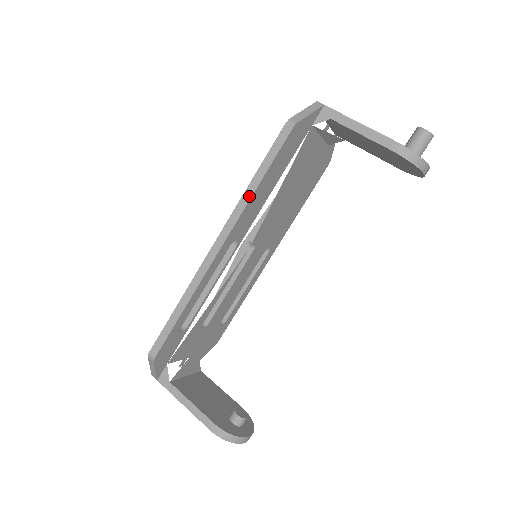
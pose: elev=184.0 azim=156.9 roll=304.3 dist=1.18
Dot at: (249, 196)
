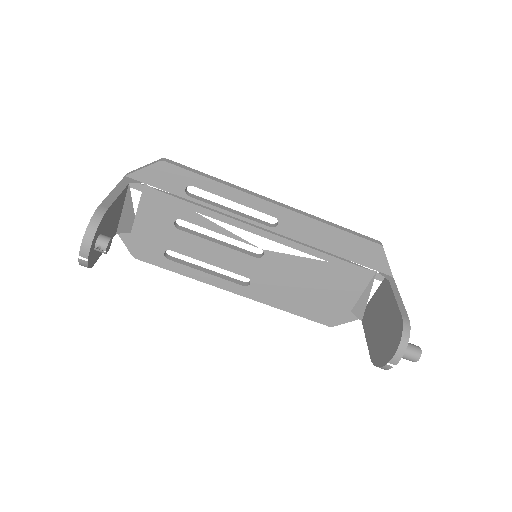
Dot at: (322, 221)
